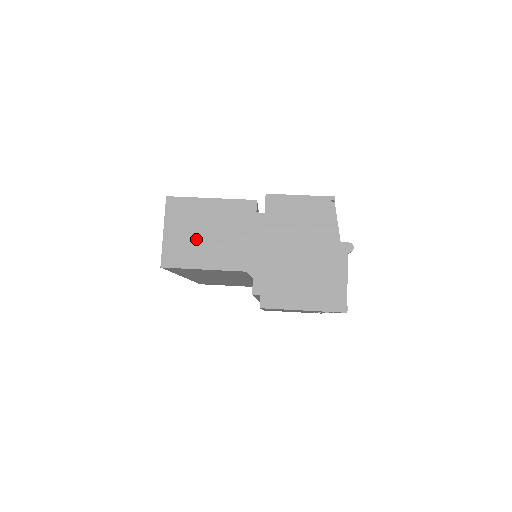
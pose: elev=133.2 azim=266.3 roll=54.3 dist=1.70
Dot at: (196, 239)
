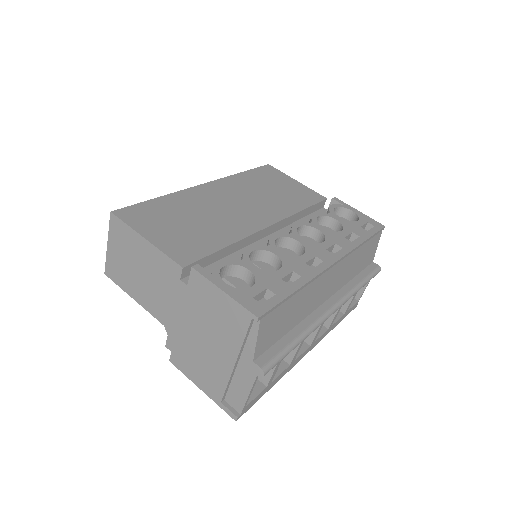
Dot at: (130, 269)
